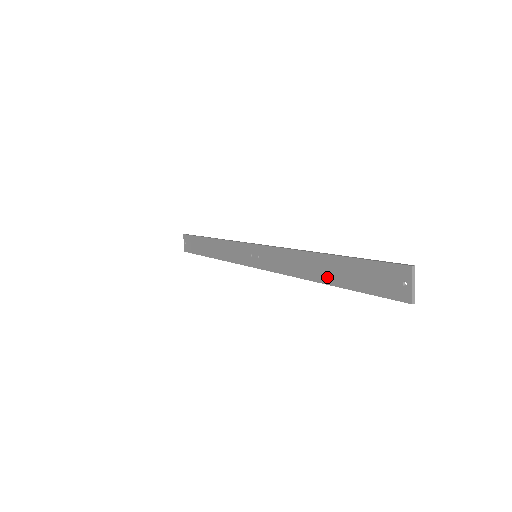
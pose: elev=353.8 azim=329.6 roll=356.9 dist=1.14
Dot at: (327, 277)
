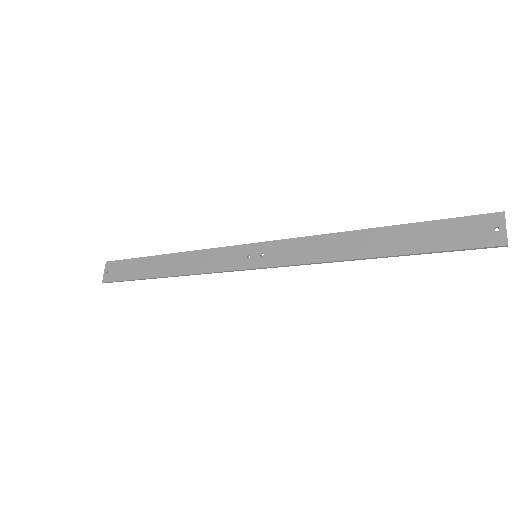
Dot at: (382, 249)
